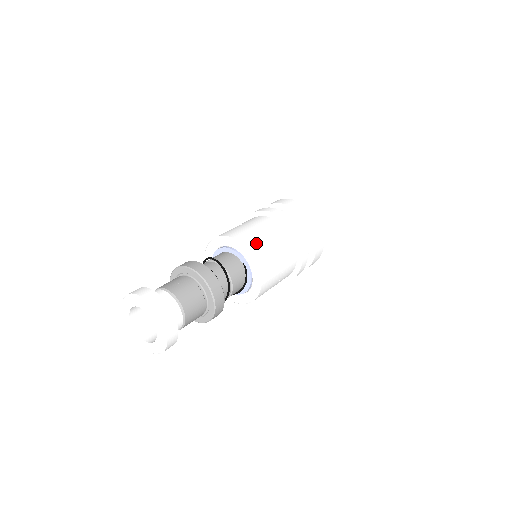
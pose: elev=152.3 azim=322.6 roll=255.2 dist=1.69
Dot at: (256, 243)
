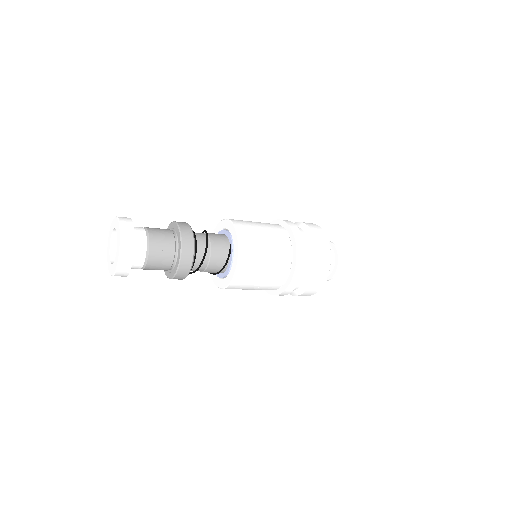
Dot at: (248, 229)
